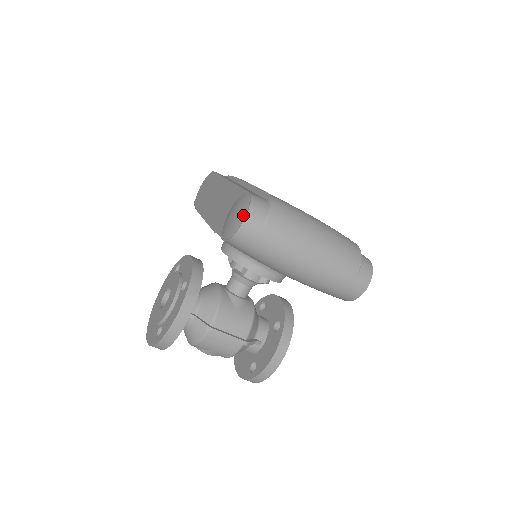
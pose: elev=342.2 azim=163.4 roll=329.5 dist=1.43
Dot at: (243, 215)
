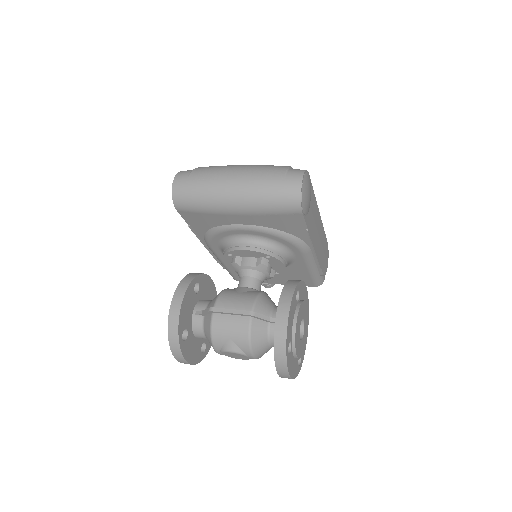
Dot at: occluded
